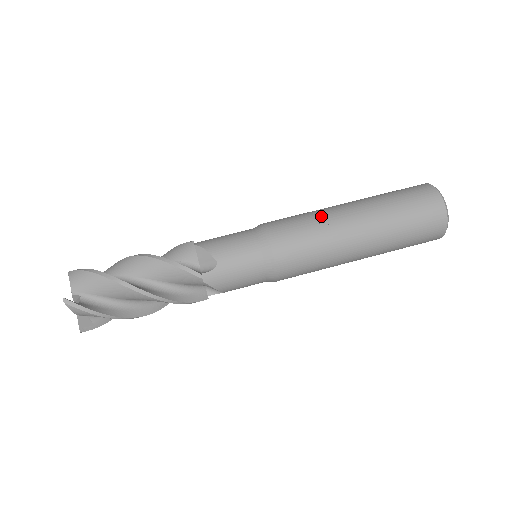
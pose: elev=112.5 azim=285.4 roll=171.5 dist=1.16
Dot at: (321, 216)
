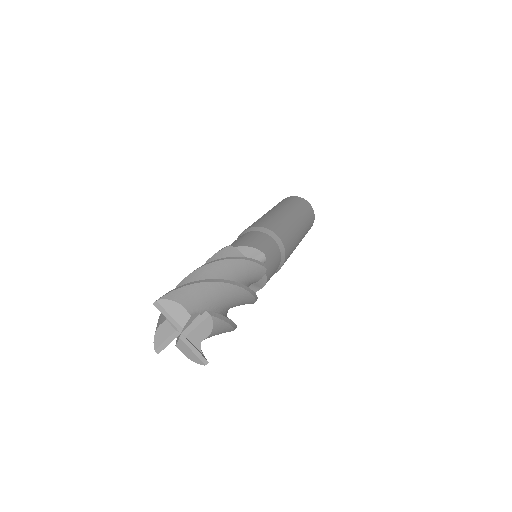
Dot at: occluded
